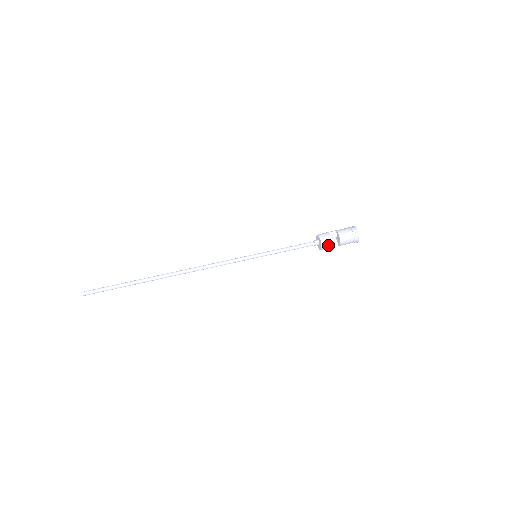
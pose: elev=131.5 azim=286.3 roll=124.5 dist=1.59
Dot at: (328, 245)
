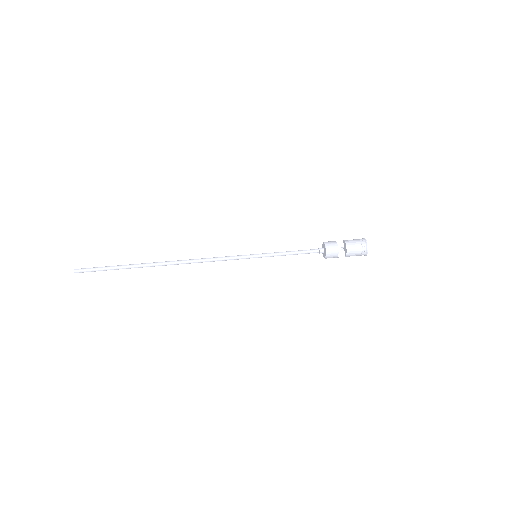
Dot at: (333, 252)
